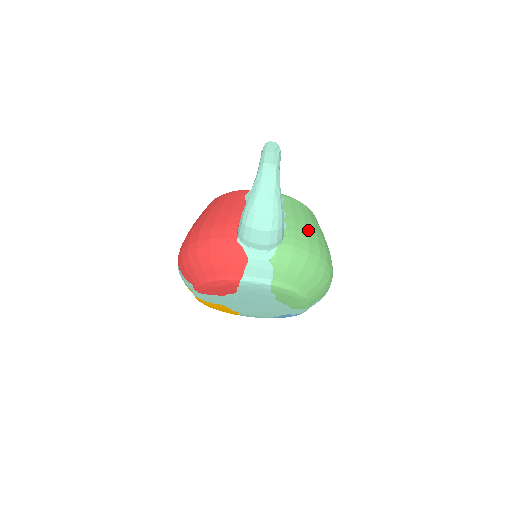
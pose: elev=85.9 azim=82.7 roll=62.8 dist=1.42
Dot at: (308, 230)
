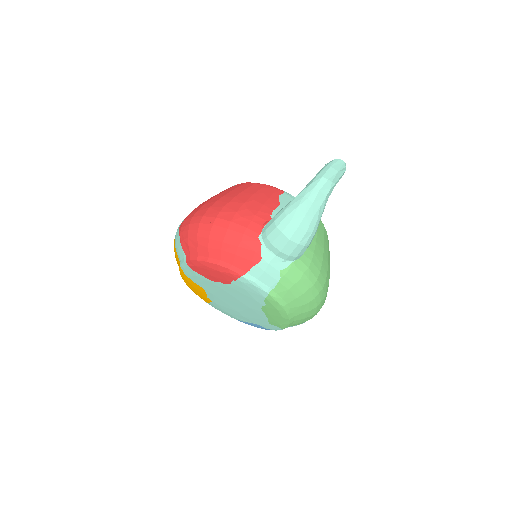
Dot at: (324, 257)
